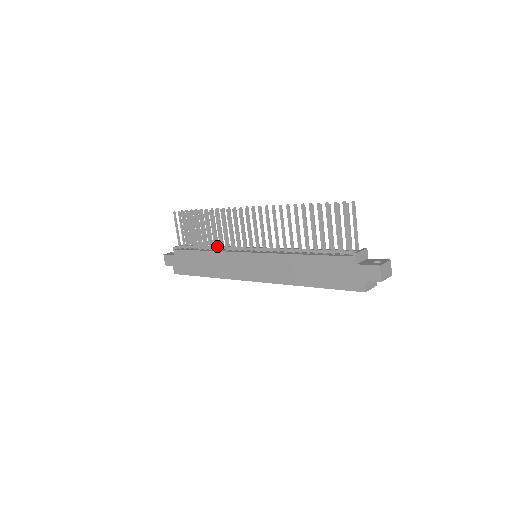
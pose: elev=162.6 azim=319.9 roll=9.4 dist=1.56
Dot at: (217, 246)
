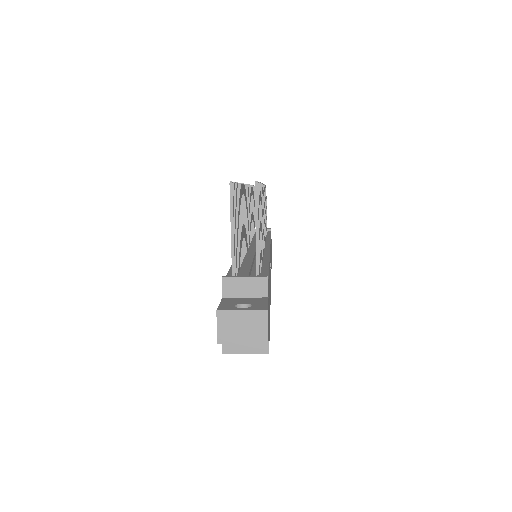
Dot at: occluded
